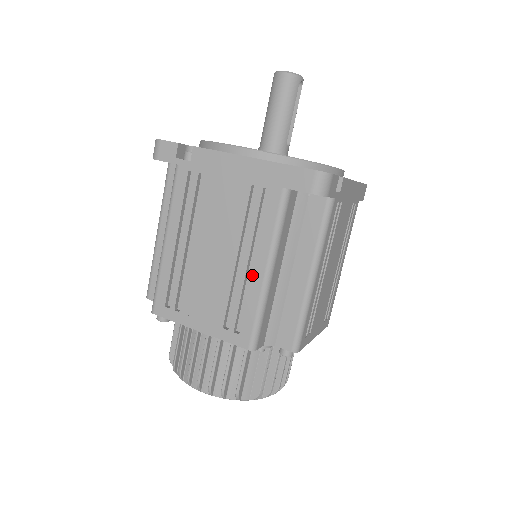
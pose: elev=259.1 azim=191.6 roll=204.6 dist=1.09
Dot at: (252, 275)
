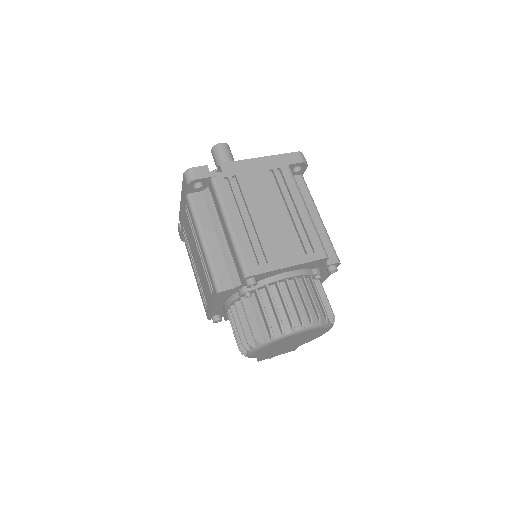
Dot at: (300, 215)
